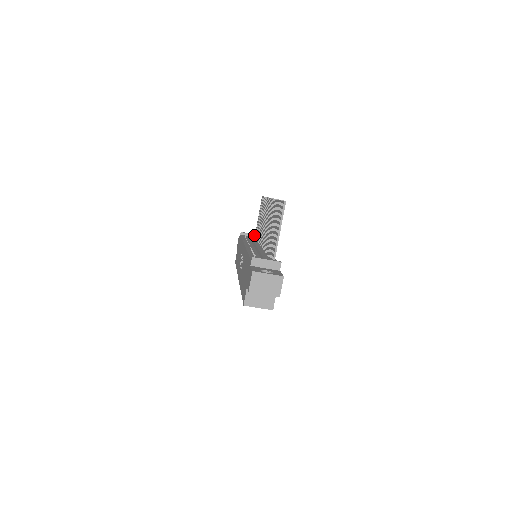
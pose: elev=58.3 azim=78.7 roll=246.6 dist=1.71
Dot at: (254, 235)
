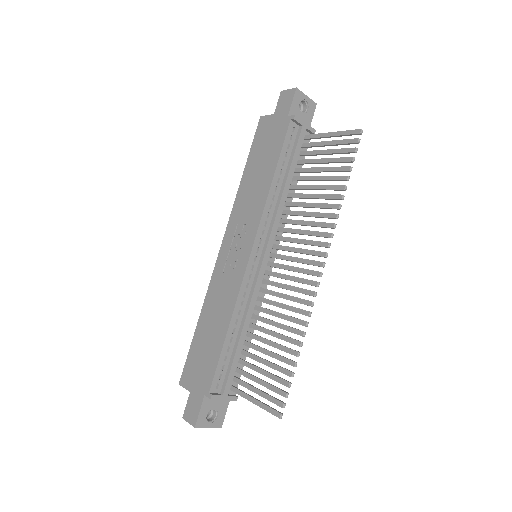
Dot at: (308, 130)
